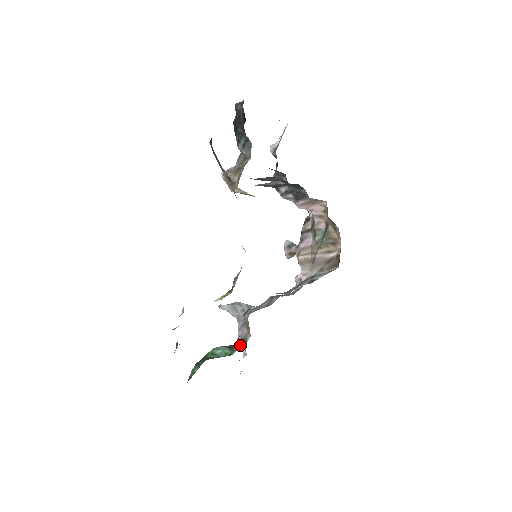
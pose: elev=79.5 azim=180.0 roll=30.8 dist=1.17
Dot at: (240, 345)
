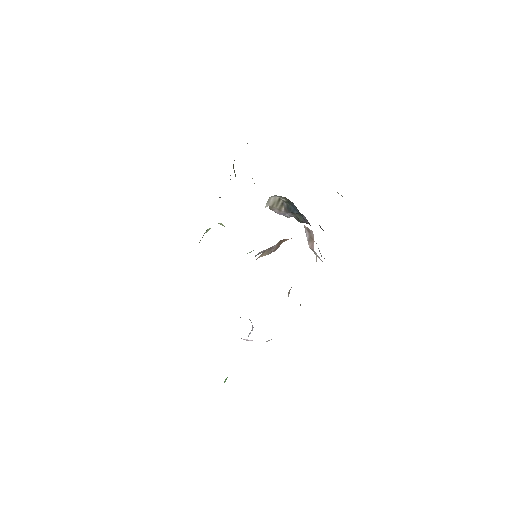
Dot at: occluded
